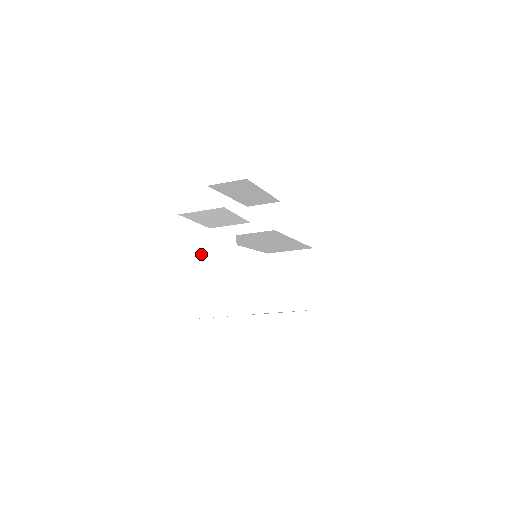
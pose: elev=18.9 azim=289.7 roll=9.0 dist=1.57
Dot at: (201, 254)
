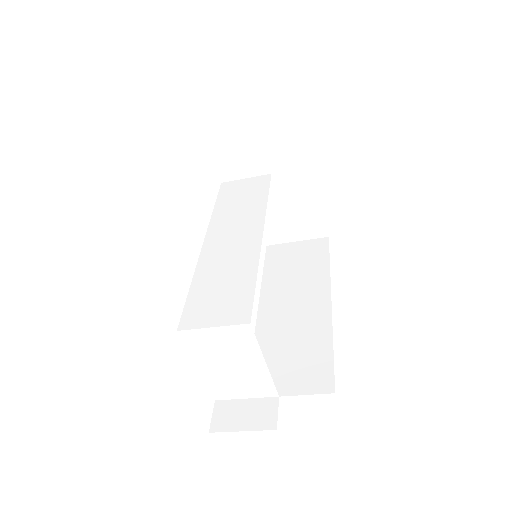
Dot at: (198, 344)
